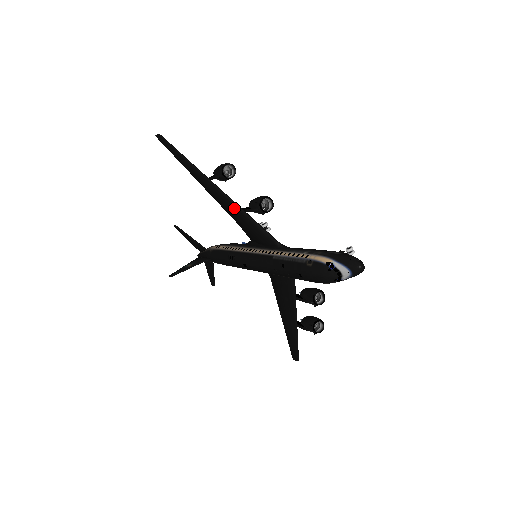
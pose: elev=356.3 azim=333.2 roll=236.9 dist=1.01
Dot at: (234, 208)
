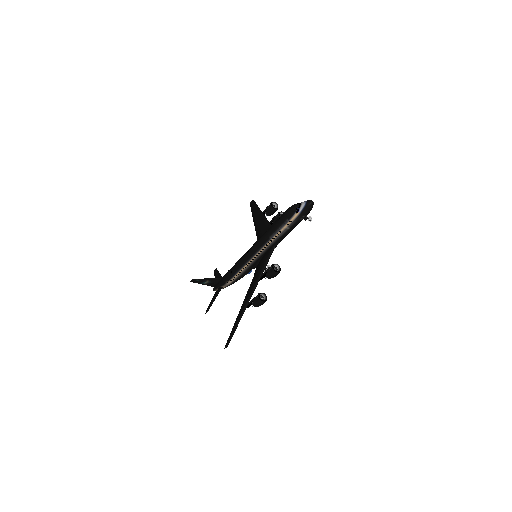
Dot at: (265, 222)
